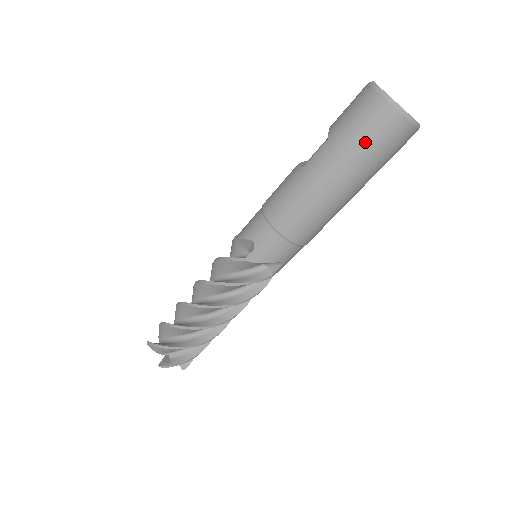
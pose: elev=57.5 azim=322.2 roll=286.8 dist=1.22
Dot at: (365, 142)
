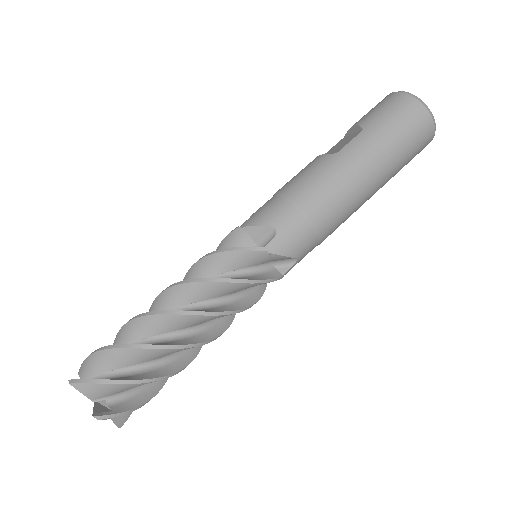
Dot at: (402, 137)
